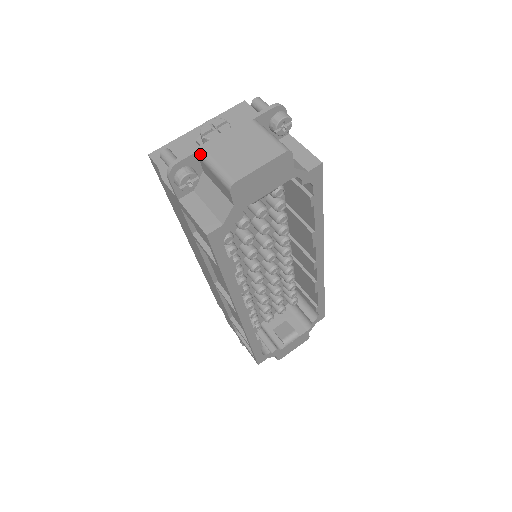
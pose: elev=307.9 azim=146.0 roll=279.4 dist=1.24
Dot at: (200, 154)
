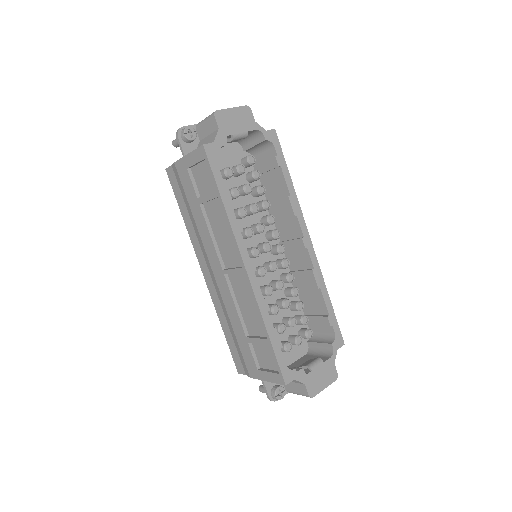
Dot at: (196, 125)
